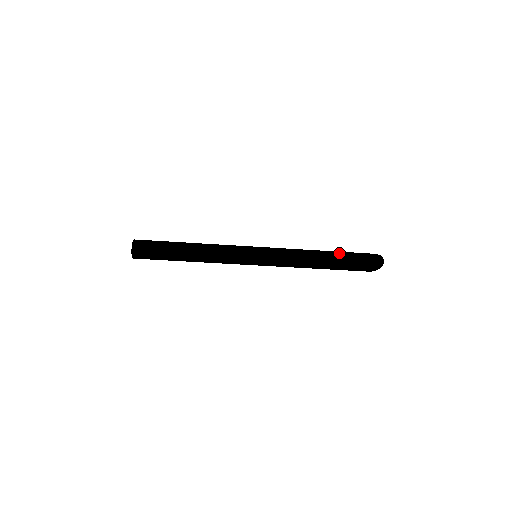
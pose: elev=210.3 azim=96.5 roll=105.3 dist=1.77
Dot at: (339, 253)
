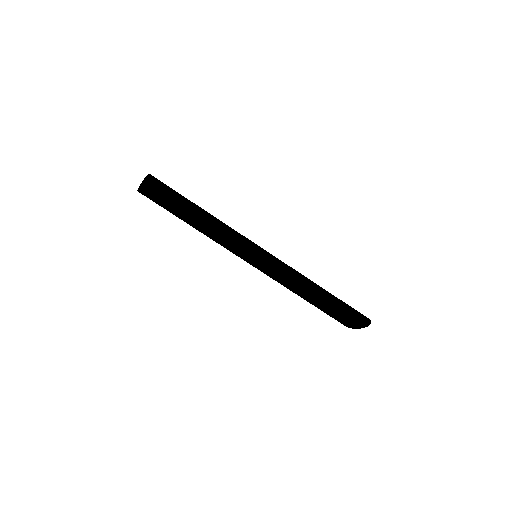
Dot at: occluded
